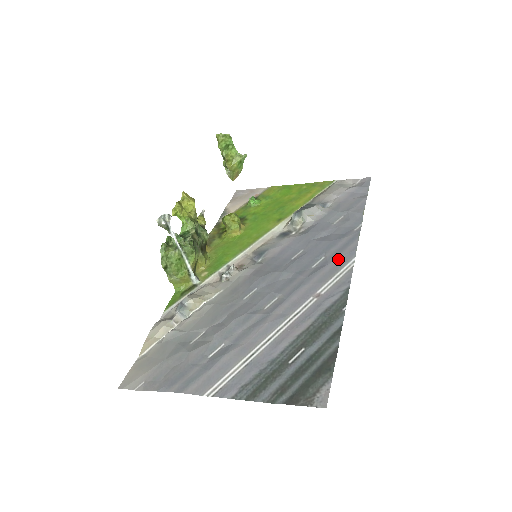
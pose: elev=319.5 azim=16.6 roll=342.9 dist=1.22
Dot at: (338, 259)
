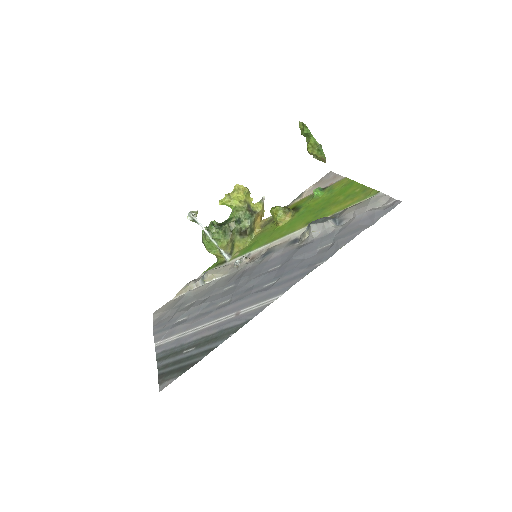
Dot at: (276, 289)
